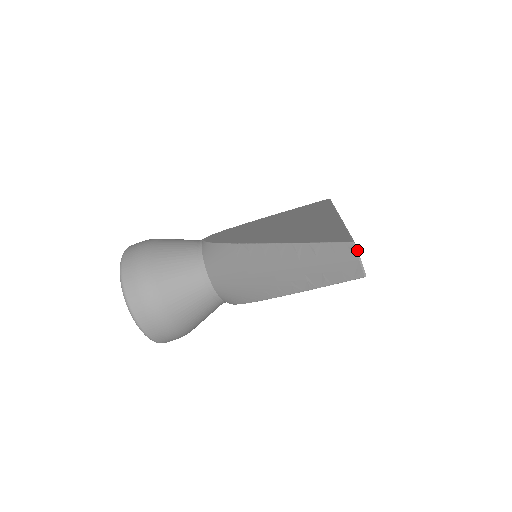
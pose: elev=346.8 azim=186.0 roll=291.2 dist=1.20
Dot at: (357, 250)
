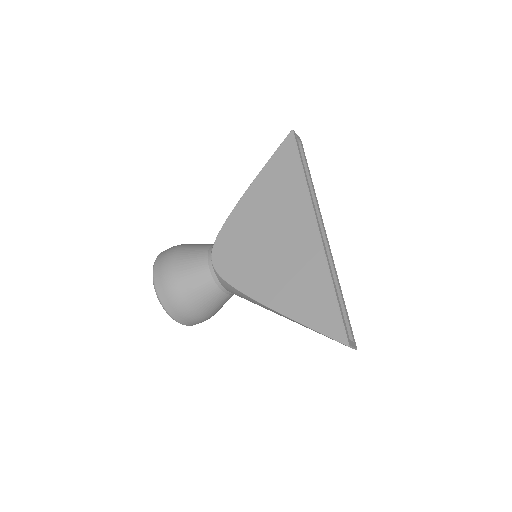
Dot at: (351, 346)
